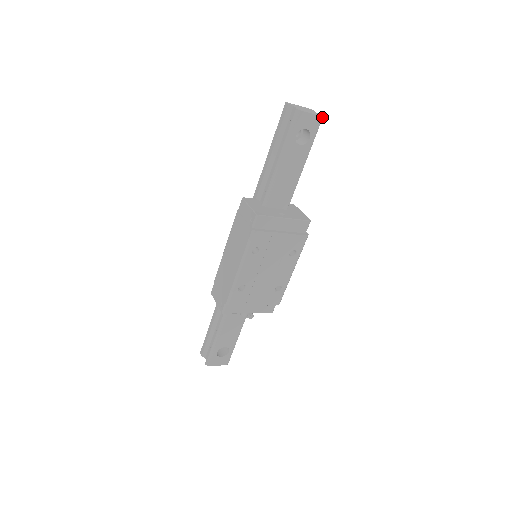
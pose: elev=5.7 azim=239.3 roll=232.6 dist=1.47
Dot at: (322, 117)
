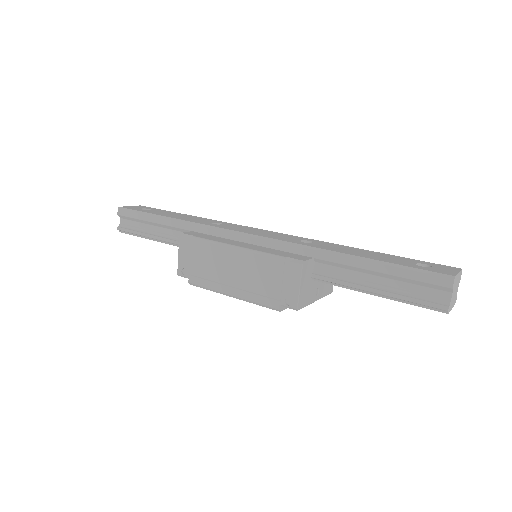
Dot at: occluded
